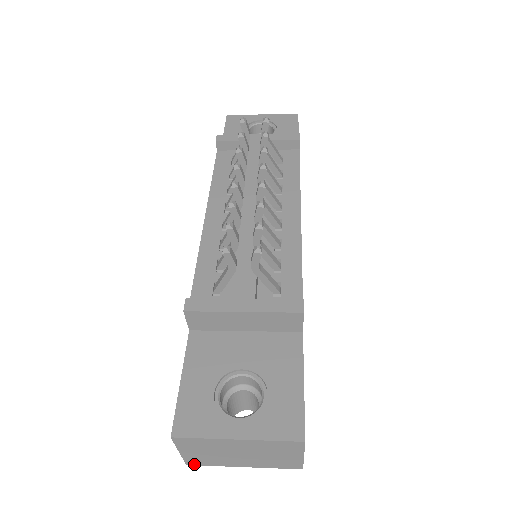
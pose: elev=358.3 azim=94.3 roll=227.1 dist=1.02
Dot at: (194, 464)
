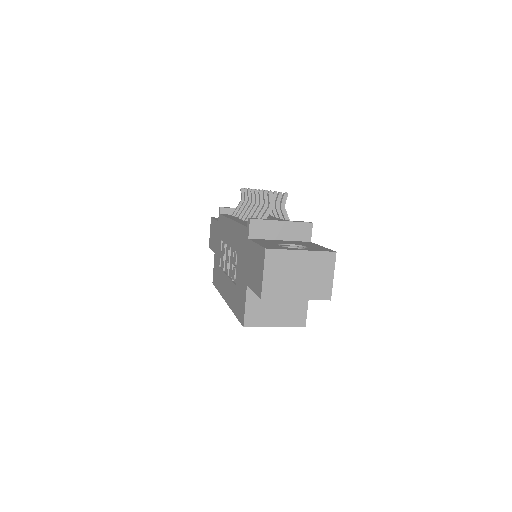
Dot at: (266, 297)
